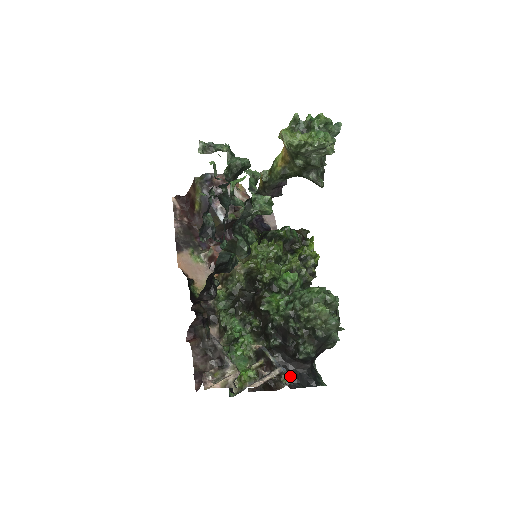
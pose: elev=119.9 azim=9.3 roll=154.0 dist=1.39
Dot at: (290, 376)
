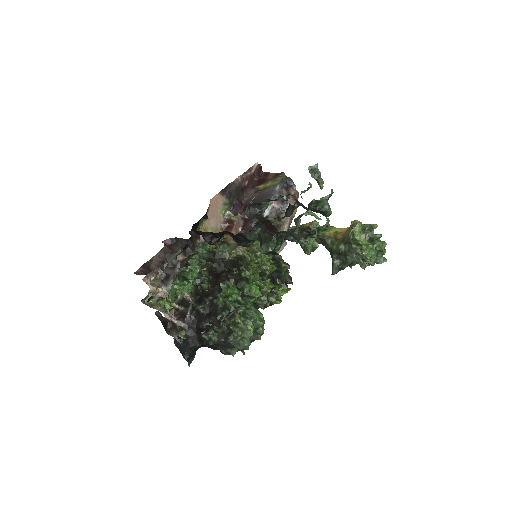
Dot at: occluded
